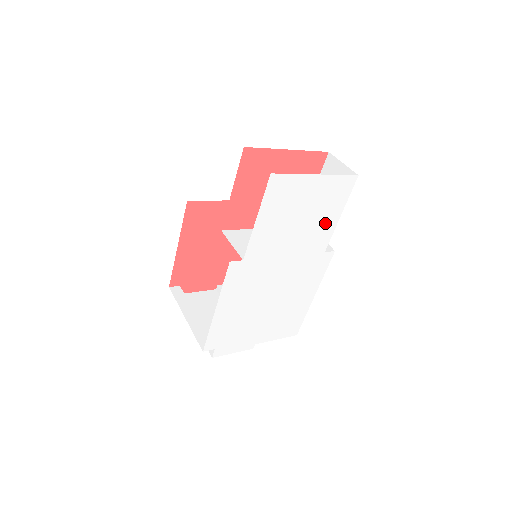
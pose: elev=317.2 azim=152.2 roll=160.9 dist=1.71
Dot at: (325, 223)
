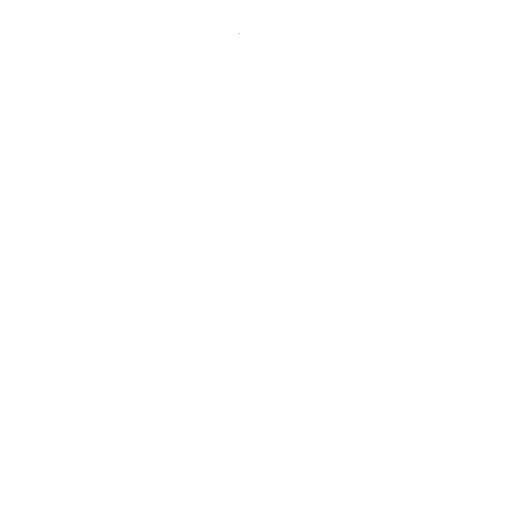
Dot at: (289, 116)
